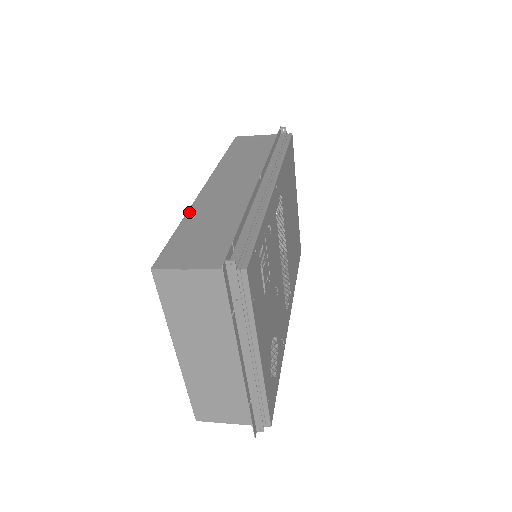
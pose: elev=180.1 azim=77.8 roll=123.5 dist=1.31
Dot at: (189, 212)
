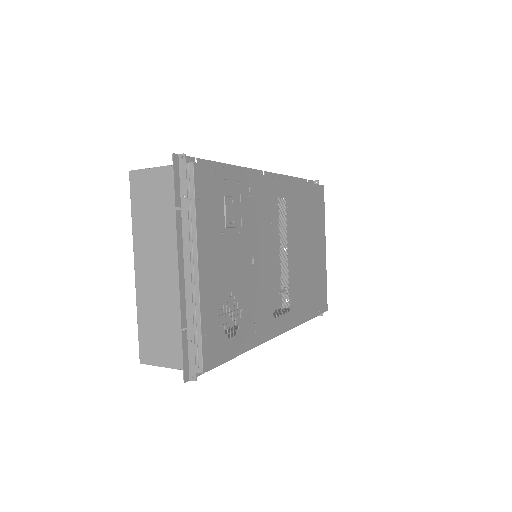
Dot at: occluded
